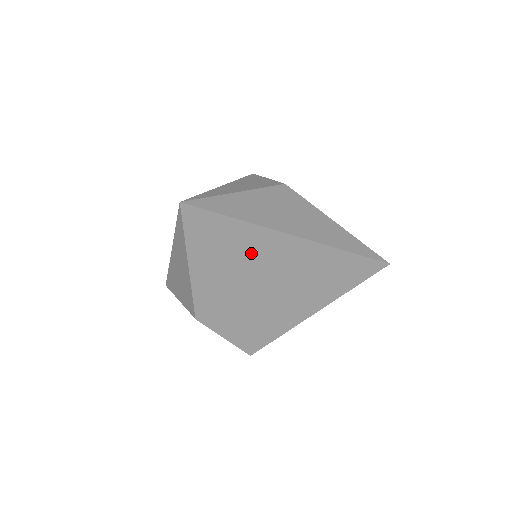
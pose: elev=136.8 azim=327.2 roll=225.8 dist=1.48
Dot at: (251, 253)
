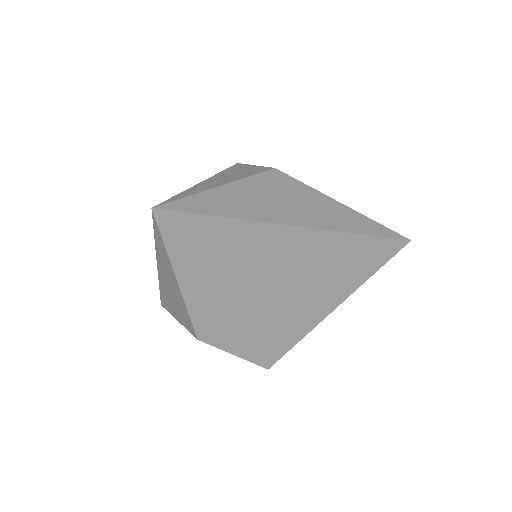
Dot at: (248, 254)
